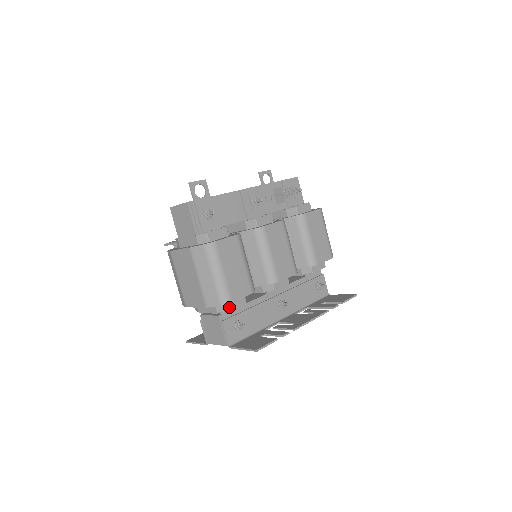
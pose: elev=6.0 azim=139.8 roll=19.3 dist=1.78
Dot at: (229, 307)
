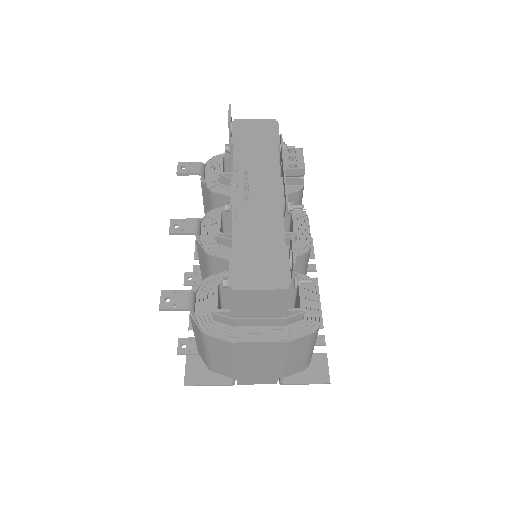
Dot at: occluded
